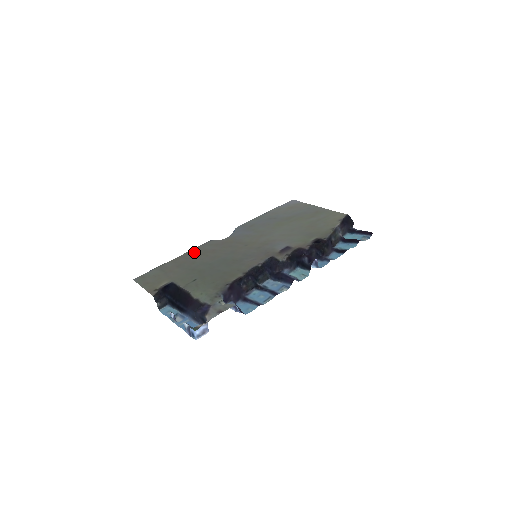
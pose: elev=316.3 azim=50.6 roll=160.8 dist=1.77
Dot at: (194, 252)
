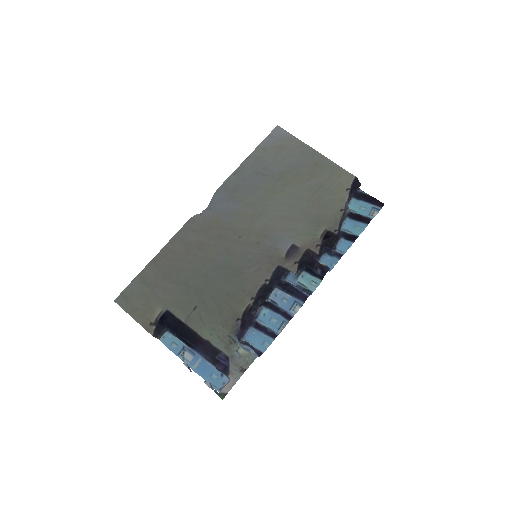
Dot at: (176, 247)
